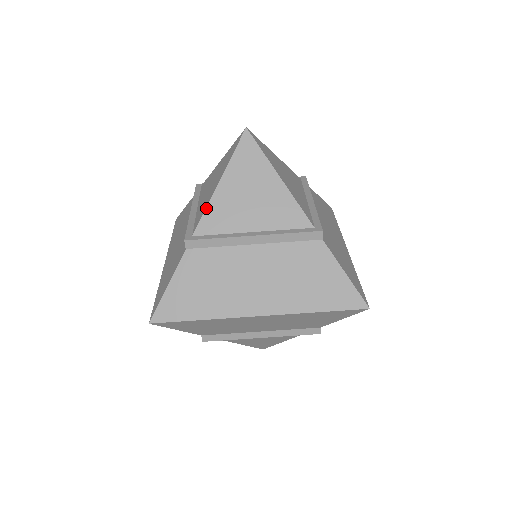
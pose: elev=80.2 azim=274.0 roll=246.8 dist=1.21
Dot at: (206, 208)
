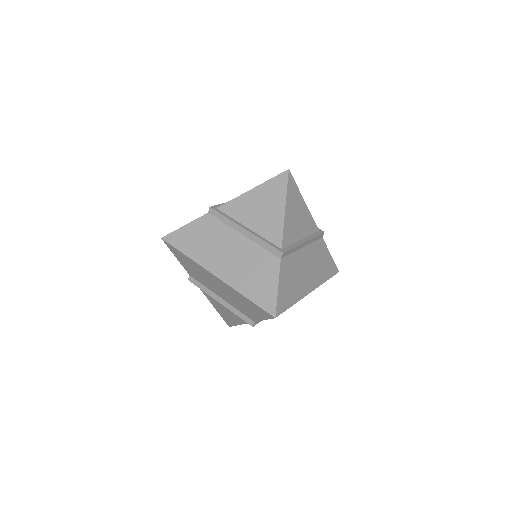
Dot at: (234, 198)
